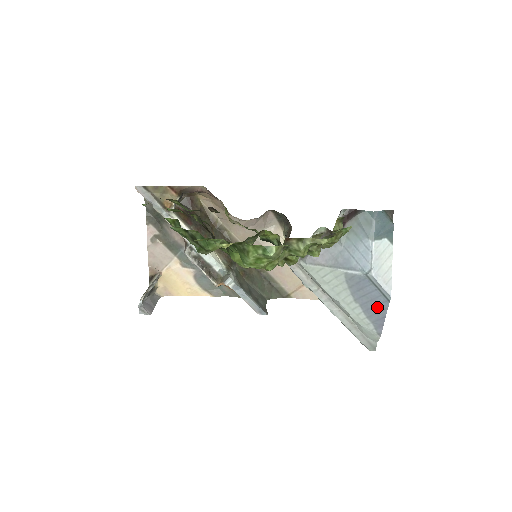
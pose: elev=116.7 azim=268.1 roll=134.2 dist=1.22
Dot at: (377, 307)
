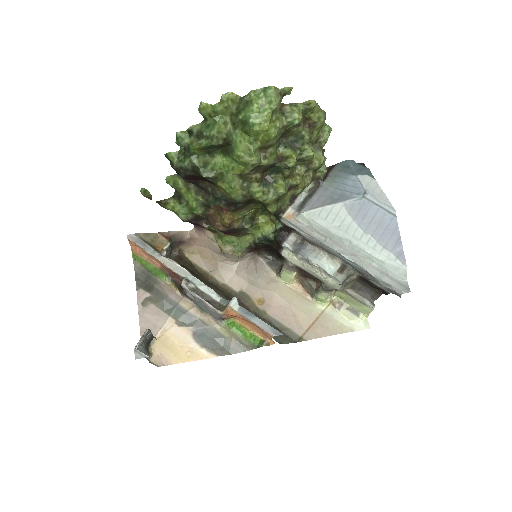
Dot at: (388, 229)
